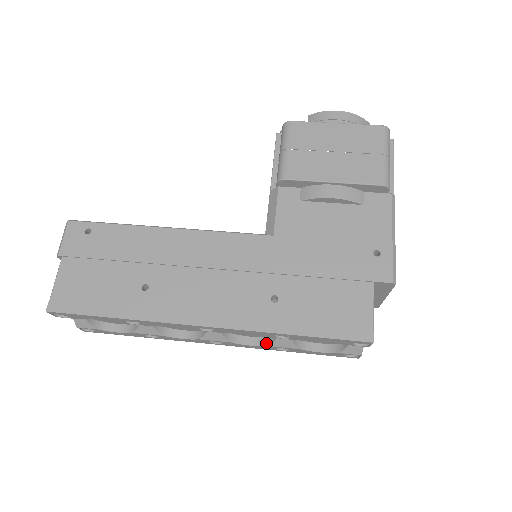
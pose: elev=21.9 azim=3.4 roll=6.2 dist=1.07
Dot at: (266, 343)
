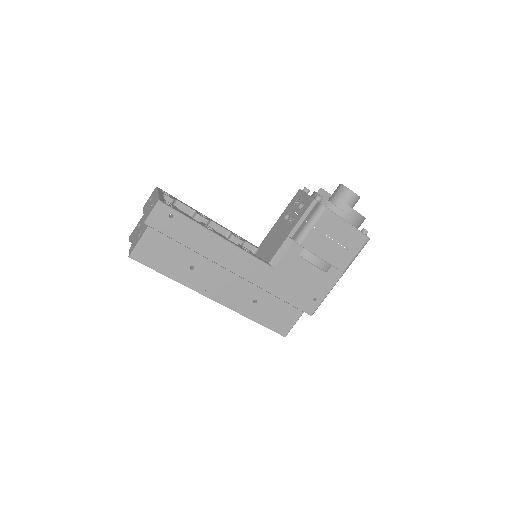
Dot at: occluded
